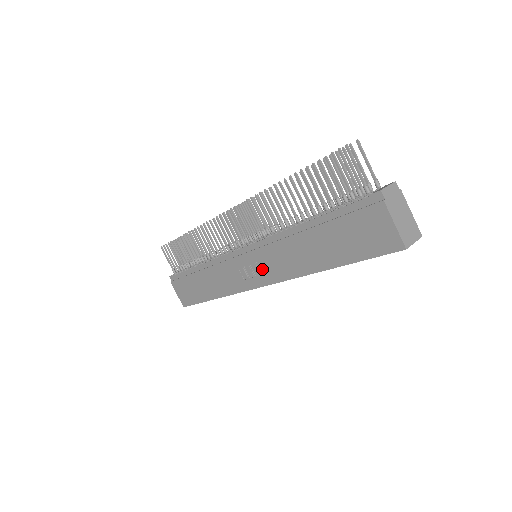
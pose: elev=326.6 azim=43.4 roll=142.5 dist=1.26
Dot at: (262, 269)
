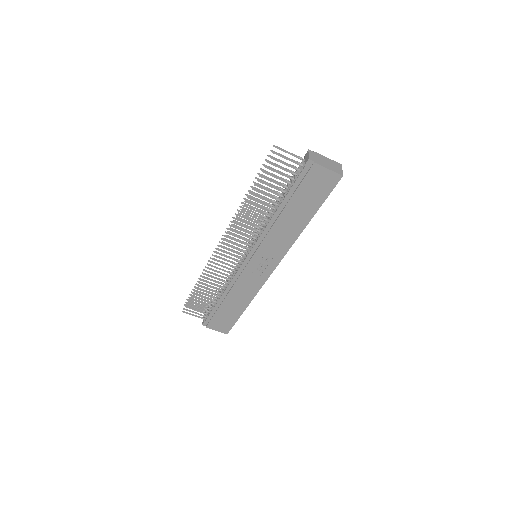
Dot at: (268, 258)
